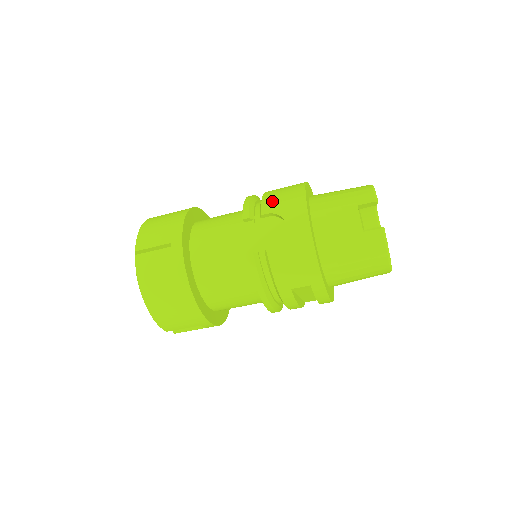
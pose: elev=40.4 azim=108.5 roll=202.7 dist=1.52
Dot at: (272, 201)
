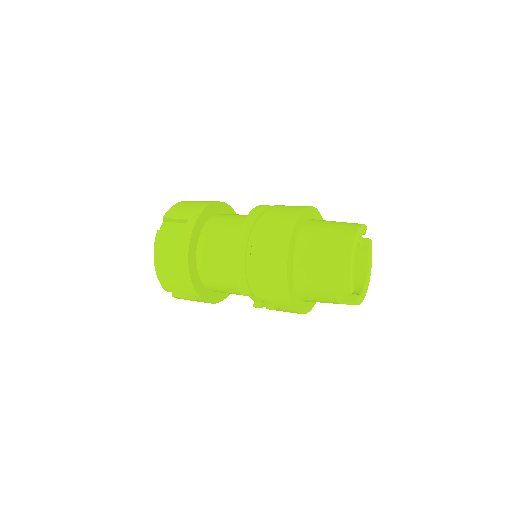
Dot at: (261, 288)
